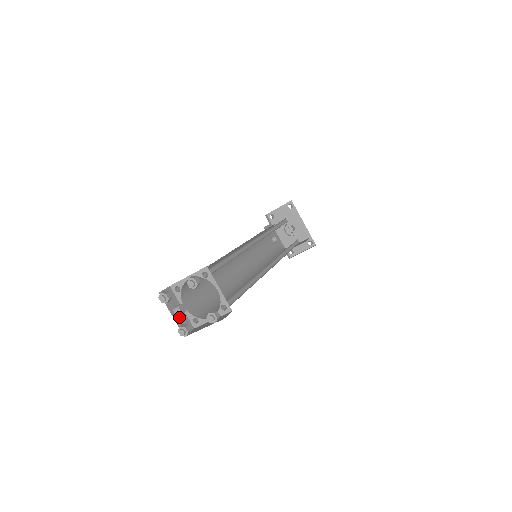
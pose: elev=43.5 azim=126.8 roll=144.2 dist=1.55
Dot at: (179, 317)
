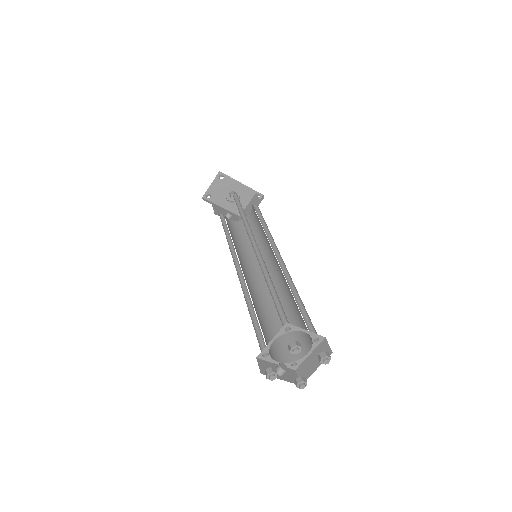
Dot at: (284, 375)
